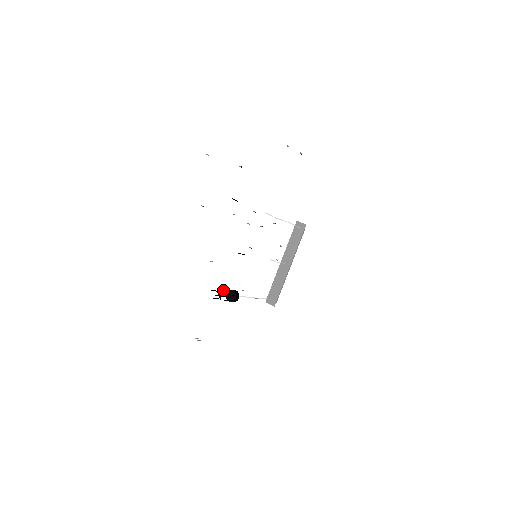
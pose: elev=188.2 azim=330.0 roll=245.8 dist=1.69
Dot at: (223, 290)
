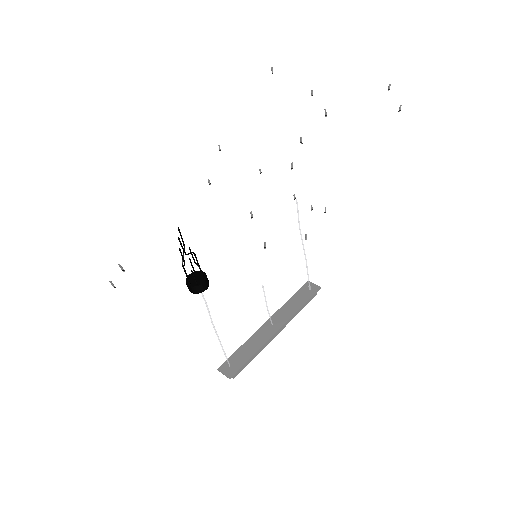
Dot at: occluded
